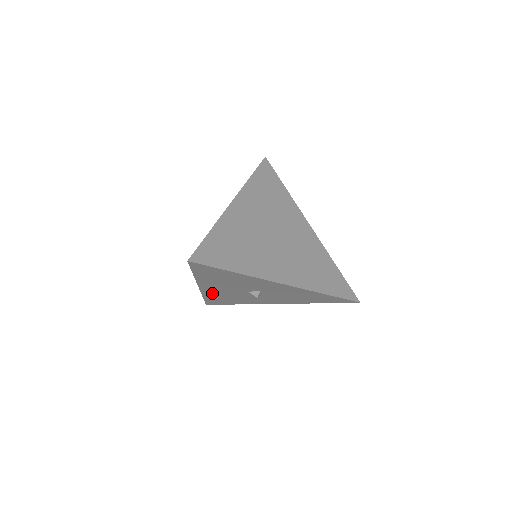
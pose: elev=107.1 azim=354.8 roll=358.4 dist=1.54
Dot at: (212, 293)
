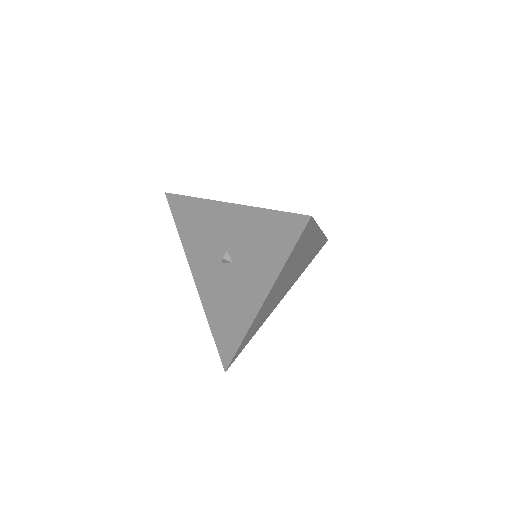
Dot at: (208, 299)
